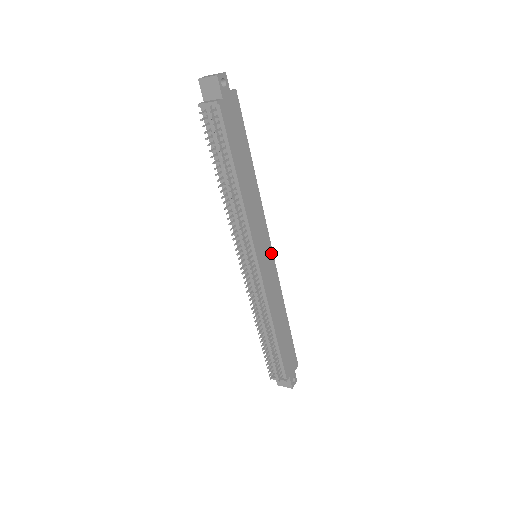
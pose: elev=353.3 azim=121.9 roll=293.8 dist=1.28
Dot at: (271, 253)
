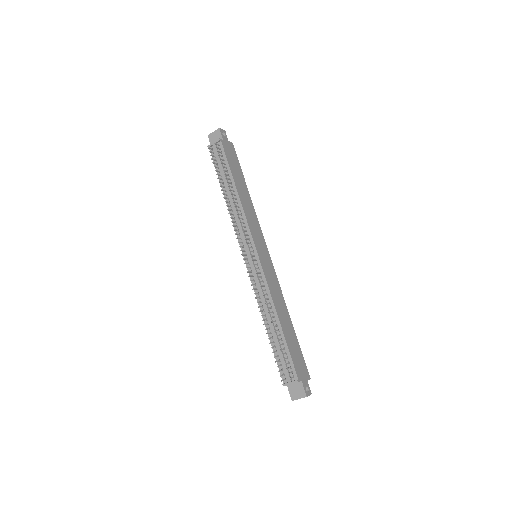
Dot at: (269, 256)
